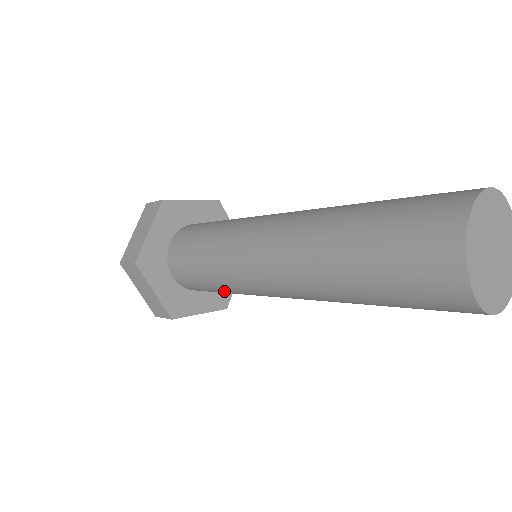
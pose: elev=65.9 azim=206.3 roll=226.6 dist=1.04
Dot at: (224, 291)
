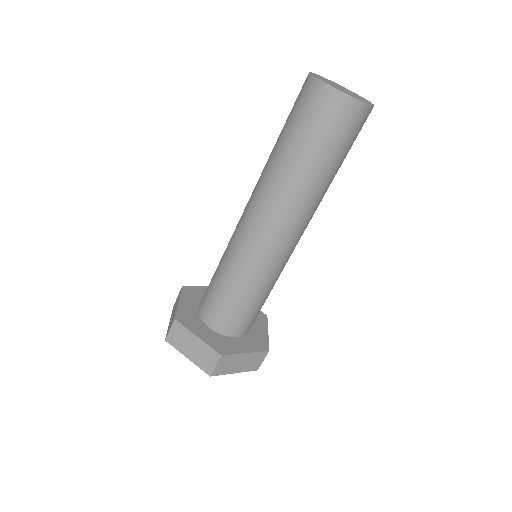
Dot at: (247, 293)
